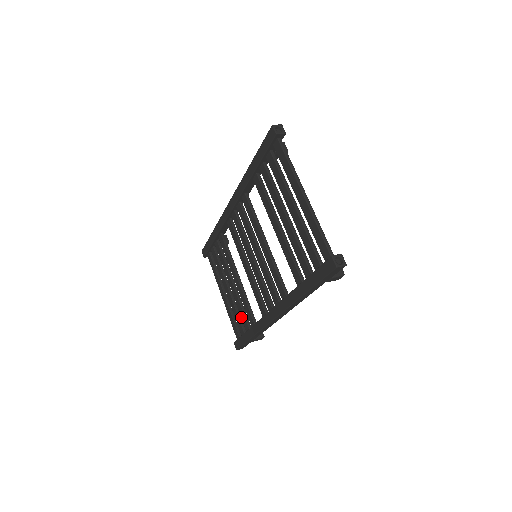
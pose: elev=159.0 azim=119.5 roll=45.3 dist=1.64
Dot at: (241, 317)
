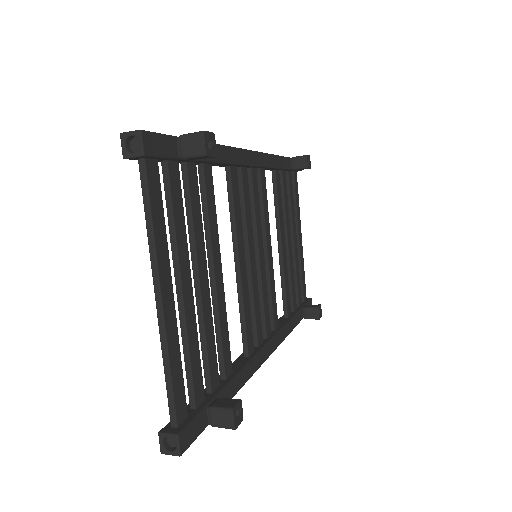
Dot at: occluded
